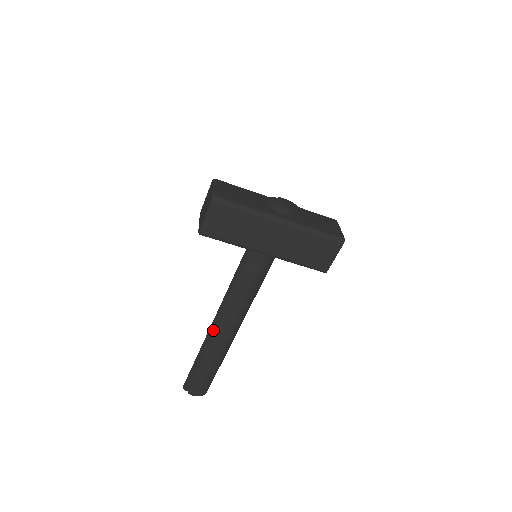
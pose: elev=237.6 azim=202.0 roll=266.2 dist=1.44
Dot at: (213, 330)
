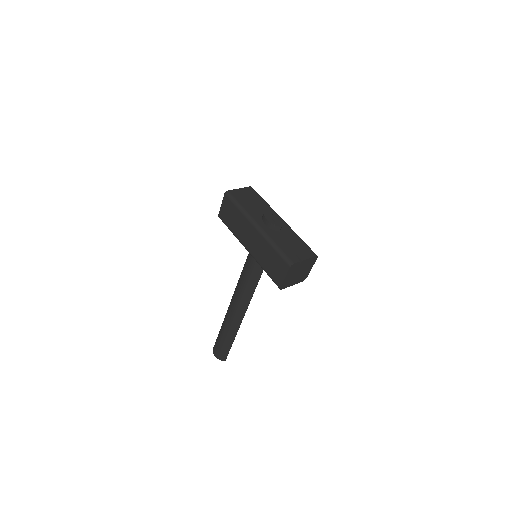
Dot at: (229, 305)
